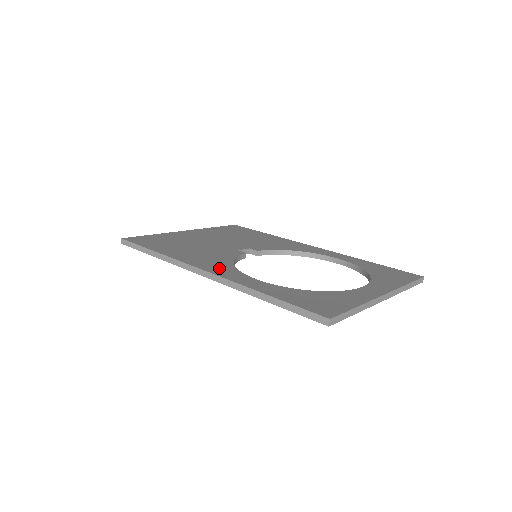
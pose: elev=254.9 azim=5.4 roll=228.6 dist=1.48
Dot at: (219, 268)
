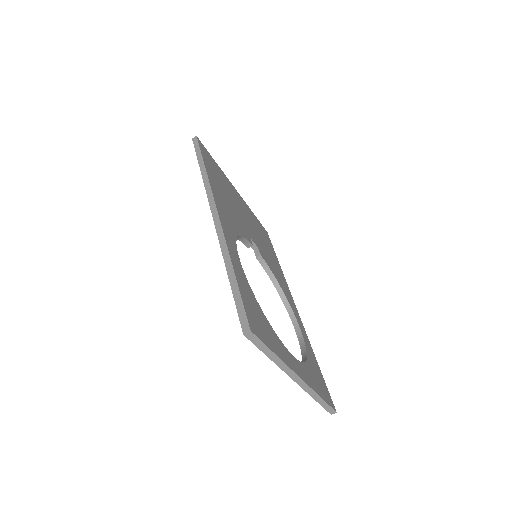
Dot at: (227, 223)
